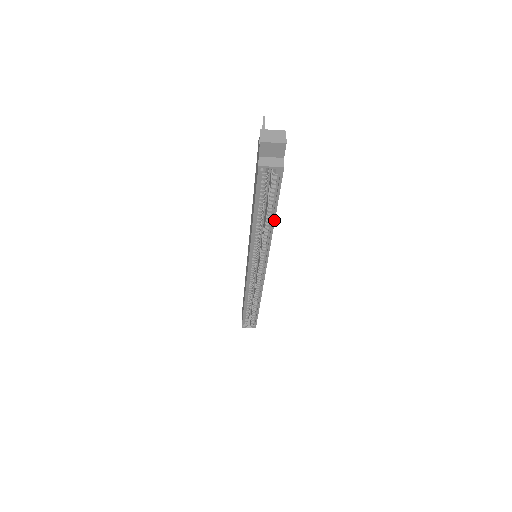
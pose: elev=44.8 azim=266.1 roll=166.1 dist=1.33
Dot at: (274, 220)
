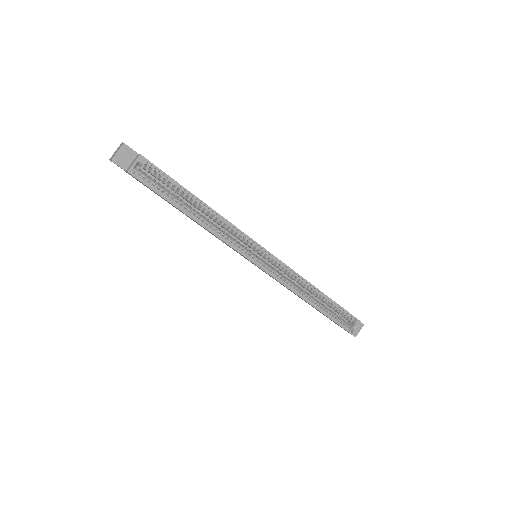
Dot at: (200, 200)
